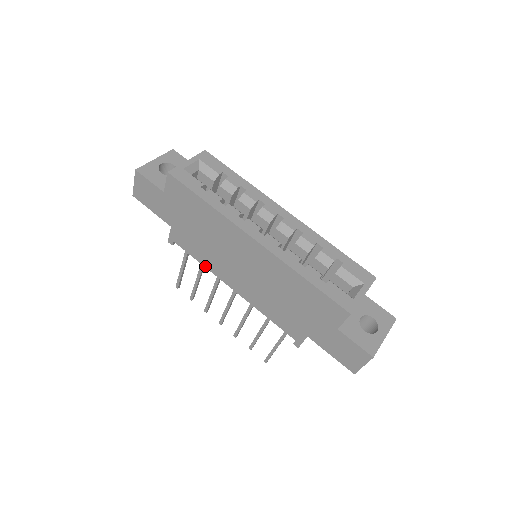
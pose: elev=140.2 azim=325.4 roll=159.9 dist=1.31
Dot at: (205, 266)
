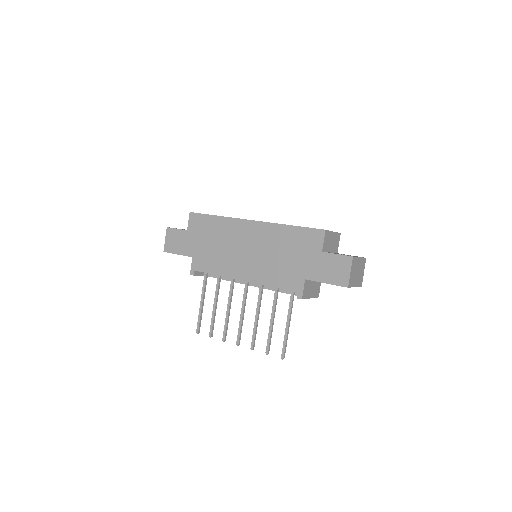
Dot at: (220, 275)
